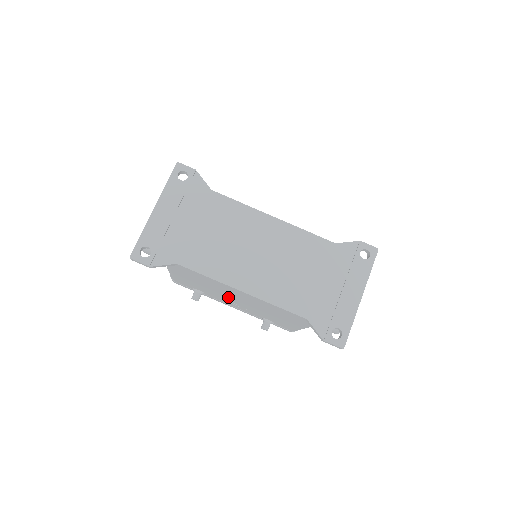
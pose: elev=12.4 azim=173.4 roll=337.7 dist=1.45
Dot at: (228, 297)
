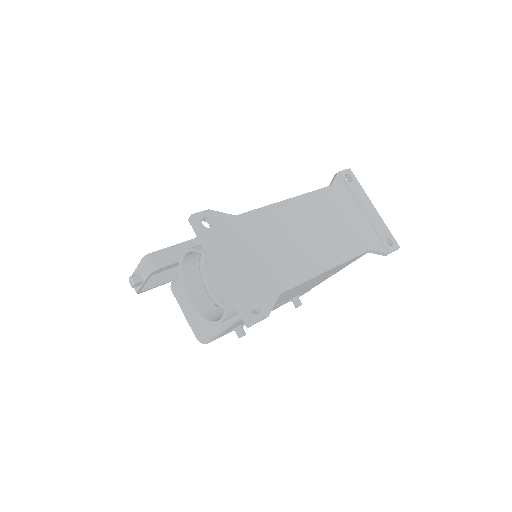
Dot at: occluded
